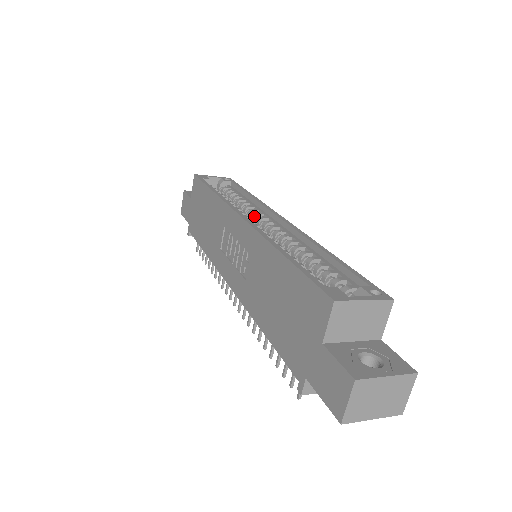
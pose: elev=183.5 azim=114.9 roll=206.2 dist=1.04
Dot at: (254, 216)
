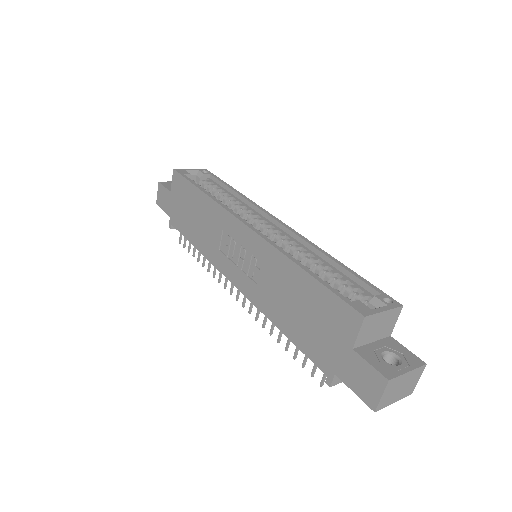
Dot at: (249, 217)
